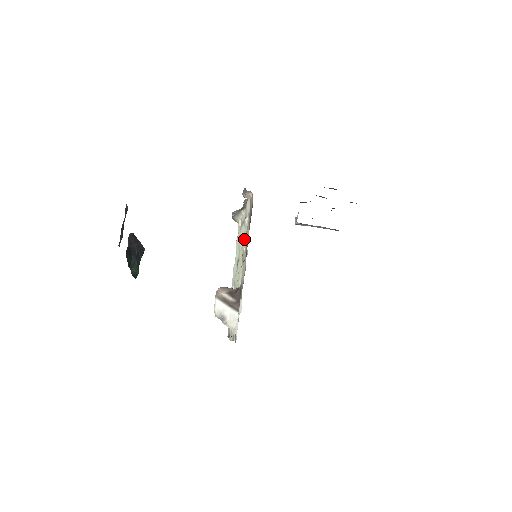
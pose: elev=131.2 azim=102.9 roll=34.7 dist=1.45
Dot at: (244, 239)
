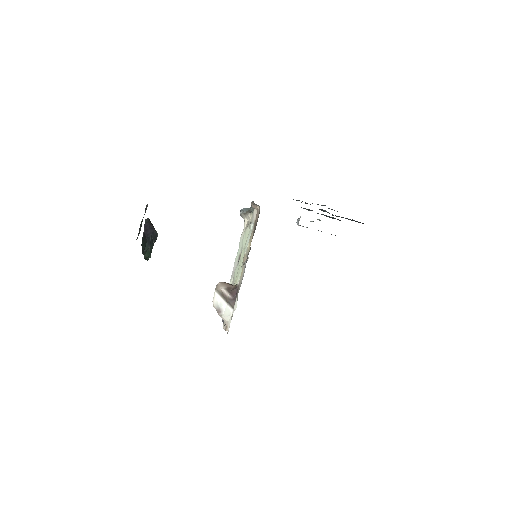
Dot at: (247, 242)
